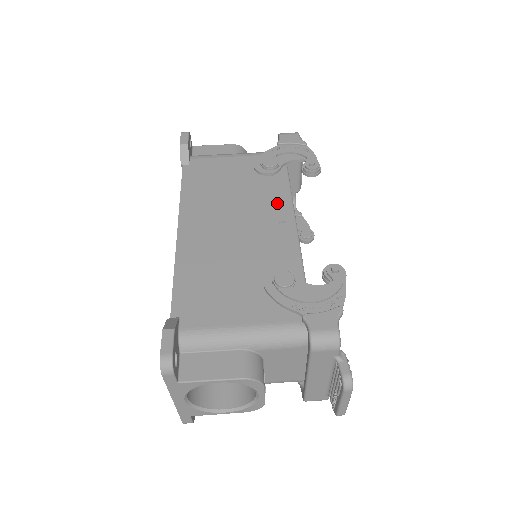
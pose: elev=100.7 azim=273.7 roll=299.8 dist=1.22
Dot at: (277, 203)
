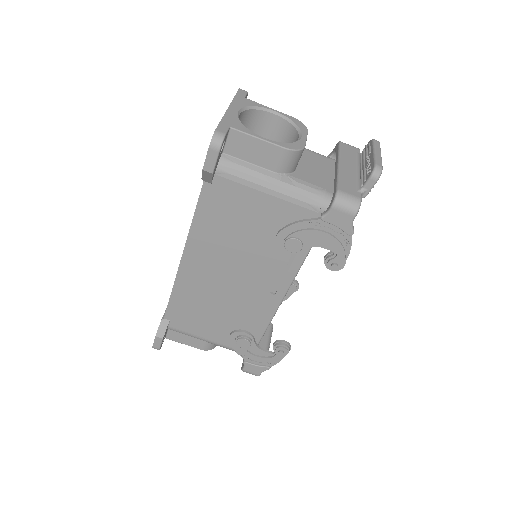
Dot at: (280, 272)
